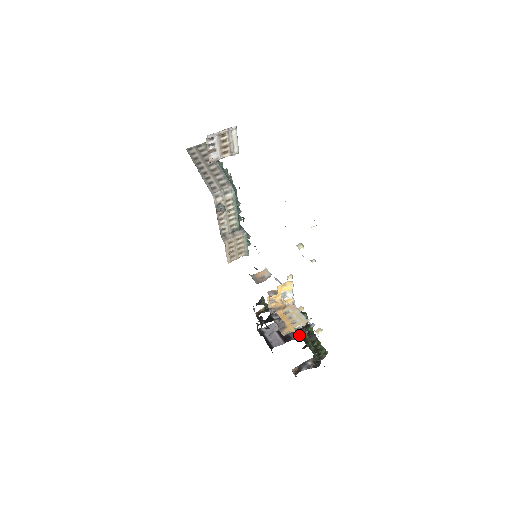
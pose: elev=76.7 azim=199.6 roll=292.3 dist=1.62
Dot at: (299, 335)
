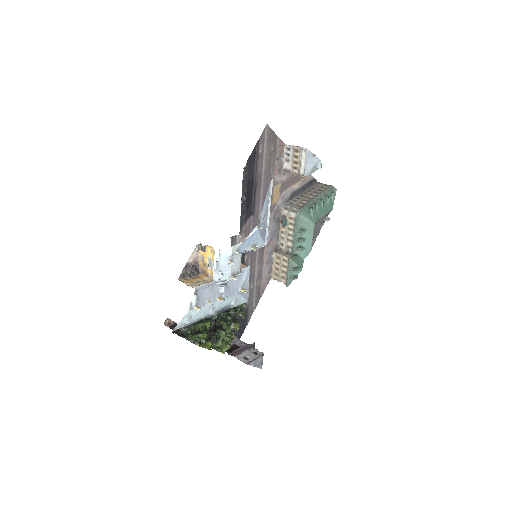
Dot at: (205, 318)
